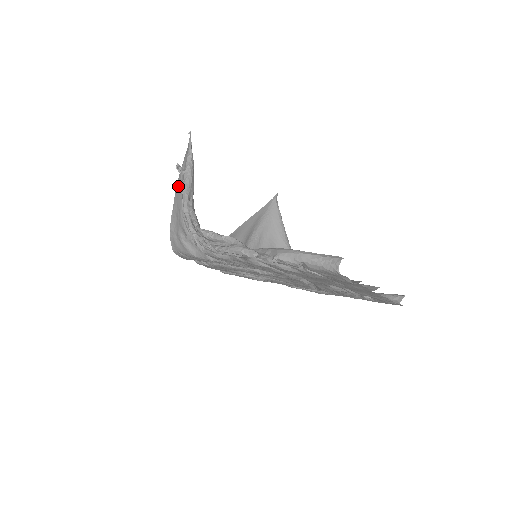
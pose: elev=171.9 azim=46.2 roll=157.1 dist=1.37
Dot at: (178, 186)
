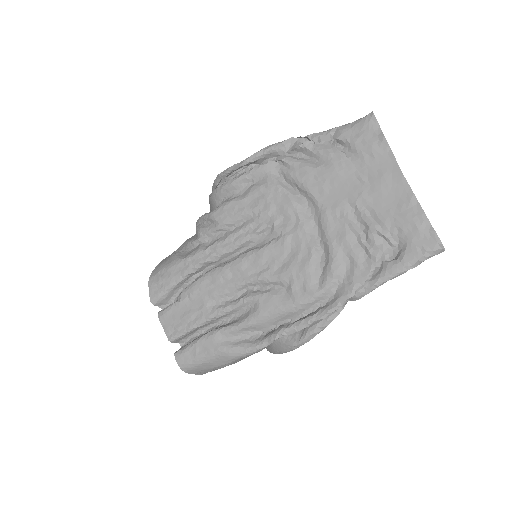
Dot at: occluded
